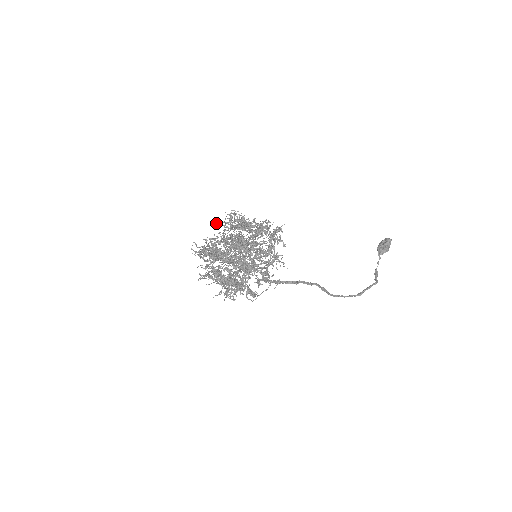
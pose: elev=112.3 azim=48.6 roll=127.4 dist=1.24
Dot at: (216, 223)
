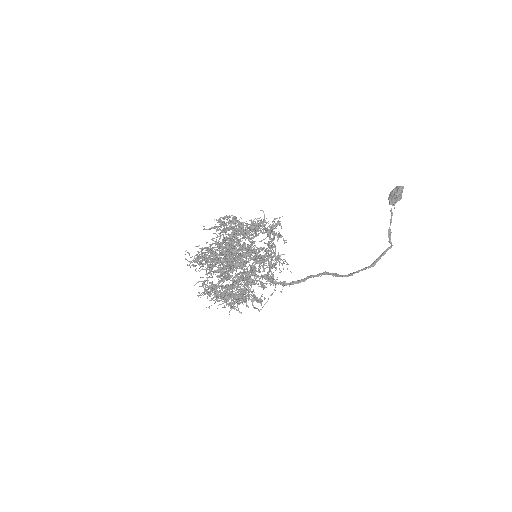
Dot at: (206, 229)
